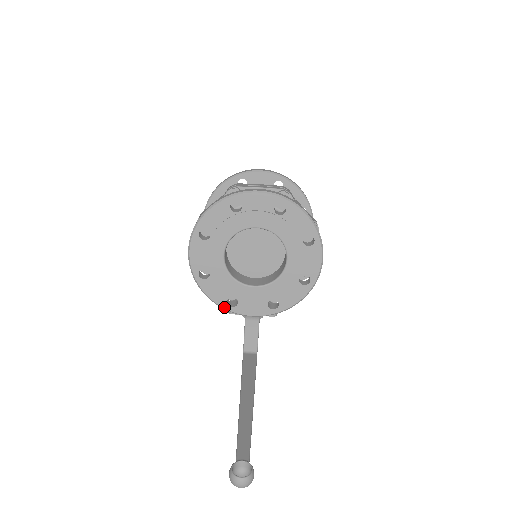
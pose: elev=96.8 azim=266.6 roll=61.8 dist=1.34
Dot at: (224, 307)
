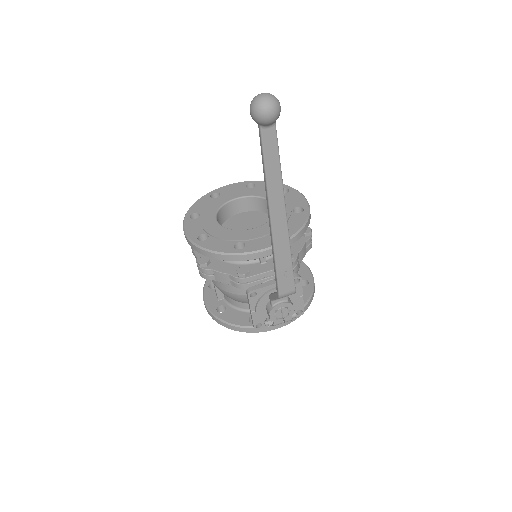
Dot at: (233, 252)
